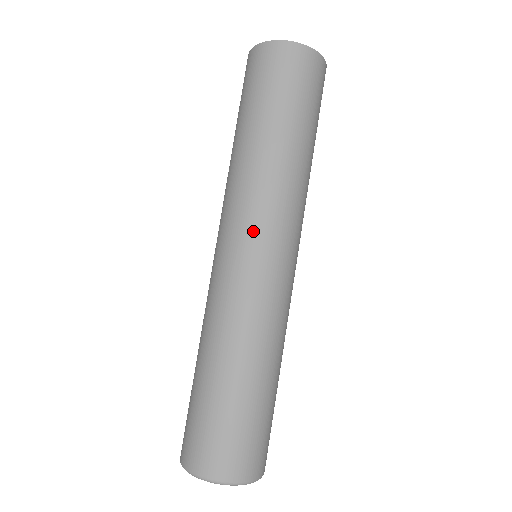
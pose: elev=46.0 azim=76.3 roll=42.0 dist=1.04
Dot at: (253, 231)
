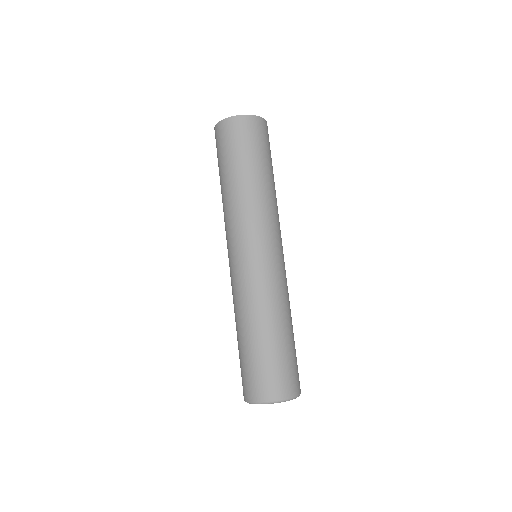
Dot at: (238, 242)
